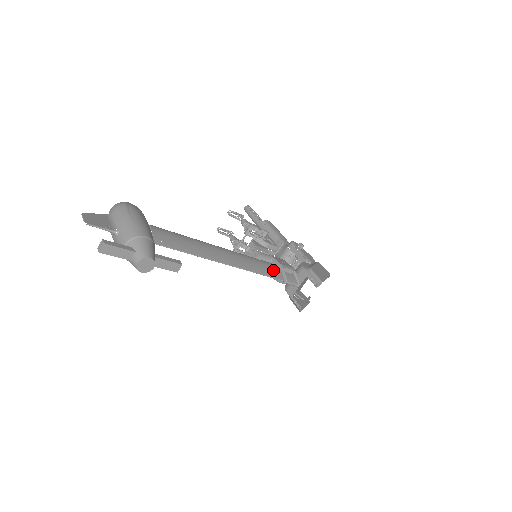
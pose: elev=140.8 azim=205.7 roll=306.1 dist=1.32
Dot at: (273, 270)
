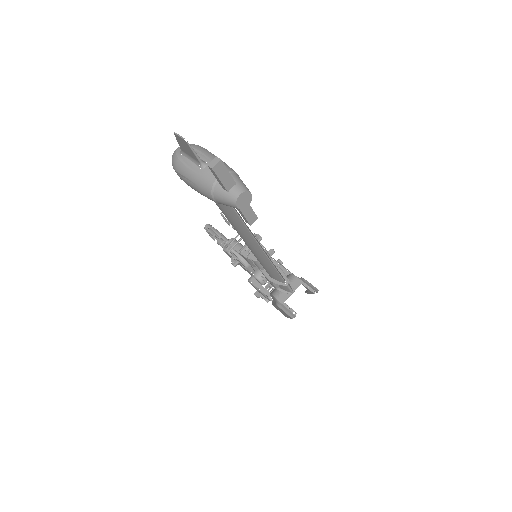
Dot at: occluded
